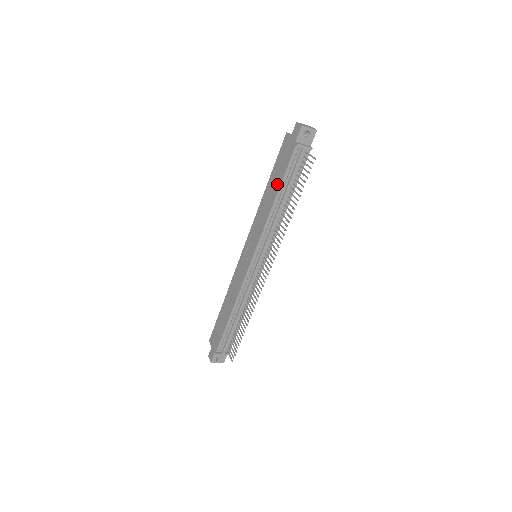
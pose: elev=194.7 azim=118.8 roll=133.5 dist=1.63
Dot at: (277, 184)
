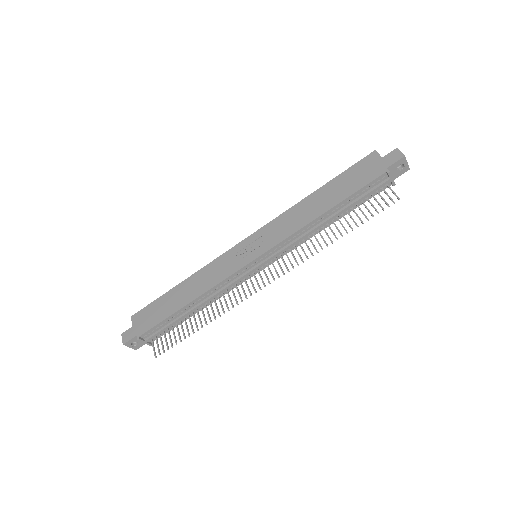
Dot at: (337, 197)
